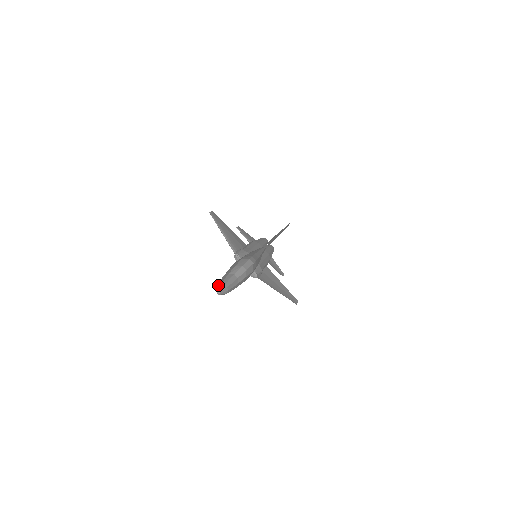
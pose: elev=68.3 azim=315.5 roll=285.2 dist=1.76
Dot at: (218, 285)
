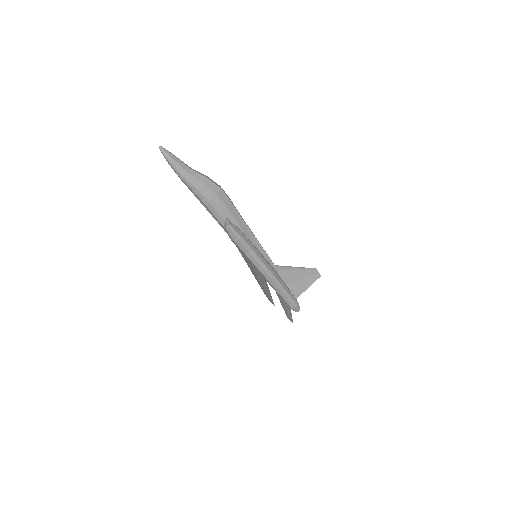
Dot at: occluded
